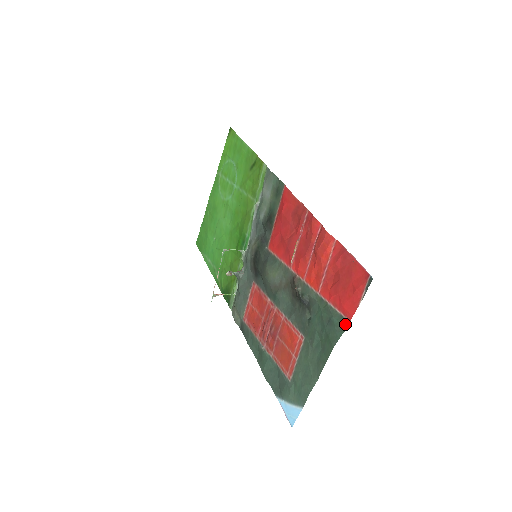
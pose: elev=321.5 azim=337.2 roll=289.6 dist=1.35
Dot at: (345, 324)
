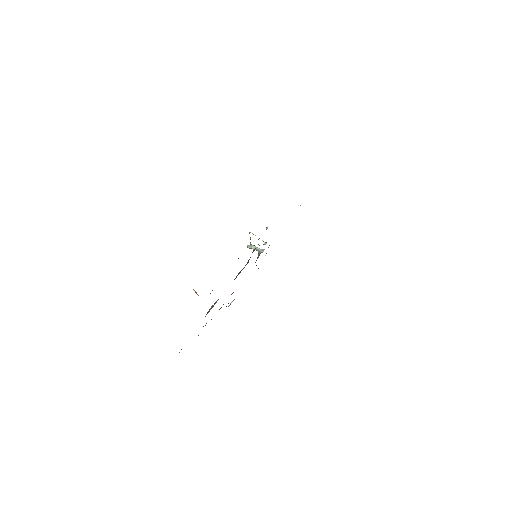
Dot at: occluded
